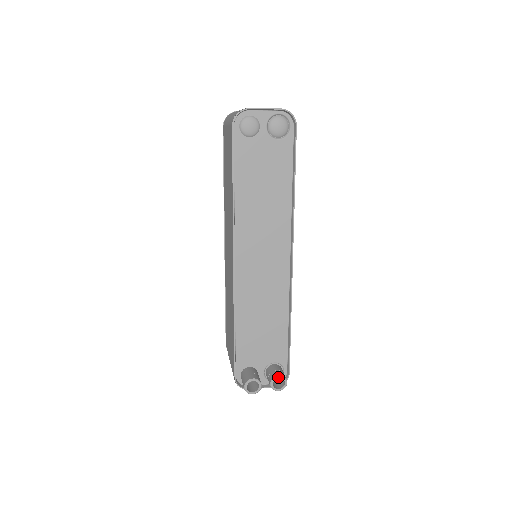
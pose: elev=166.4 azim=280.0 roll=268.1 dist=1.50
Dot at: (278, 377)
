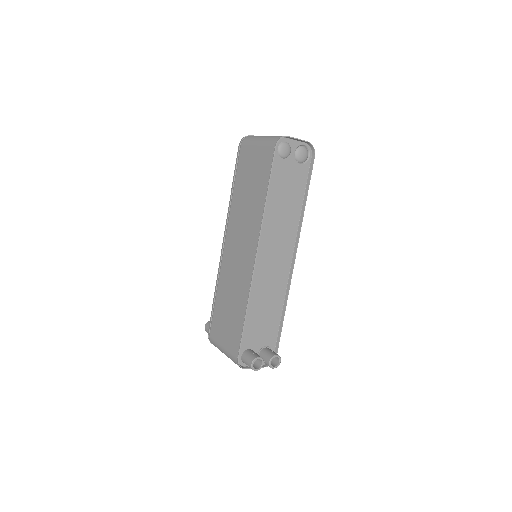
Dot at: (276, 356)
